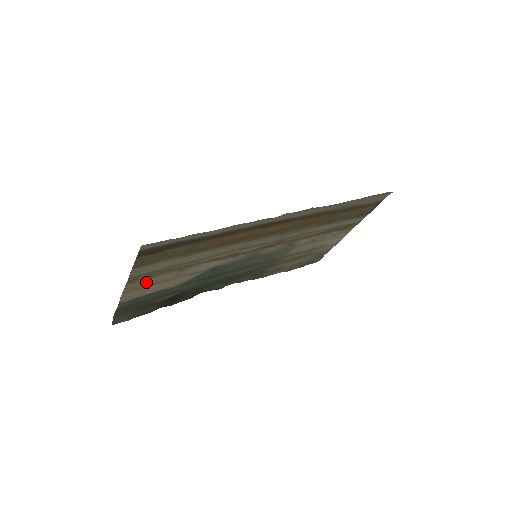
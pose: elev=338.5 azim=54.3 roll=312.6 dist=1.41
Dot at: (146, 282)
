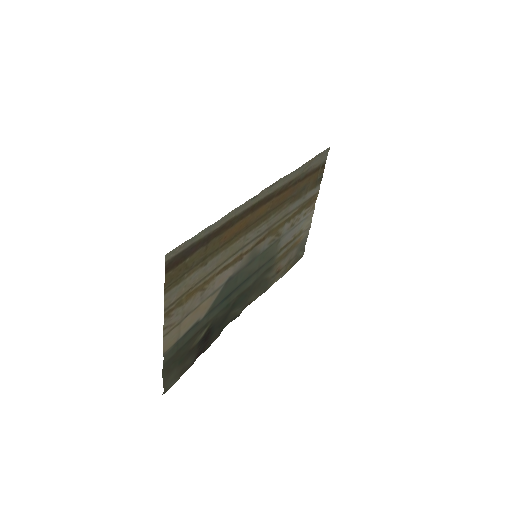
Dot at: (179, 314)
